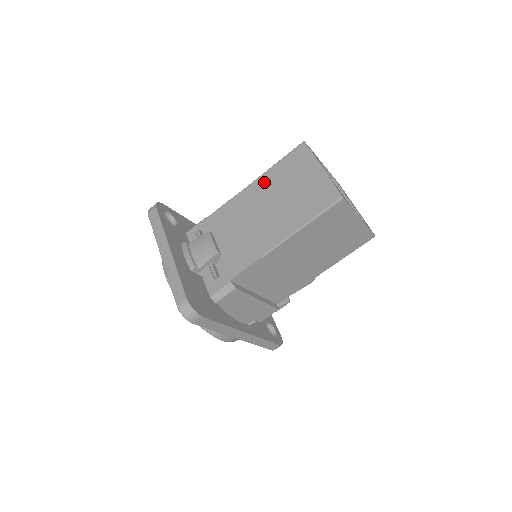
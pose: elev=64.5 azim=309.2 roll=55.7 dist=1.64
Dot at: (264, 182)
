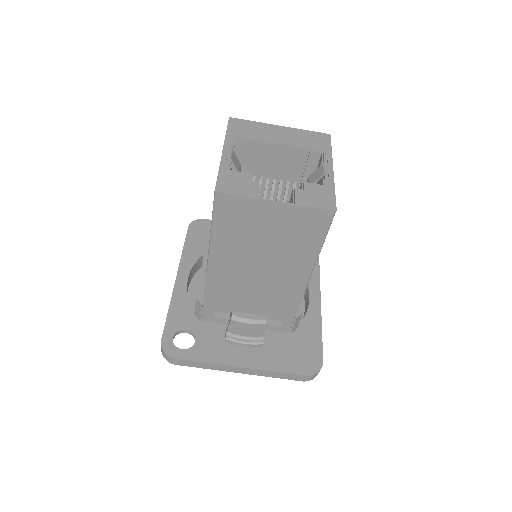
Dot at: (223, 250)
